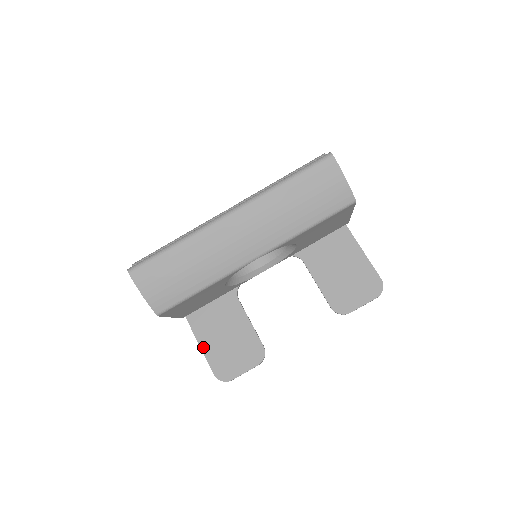
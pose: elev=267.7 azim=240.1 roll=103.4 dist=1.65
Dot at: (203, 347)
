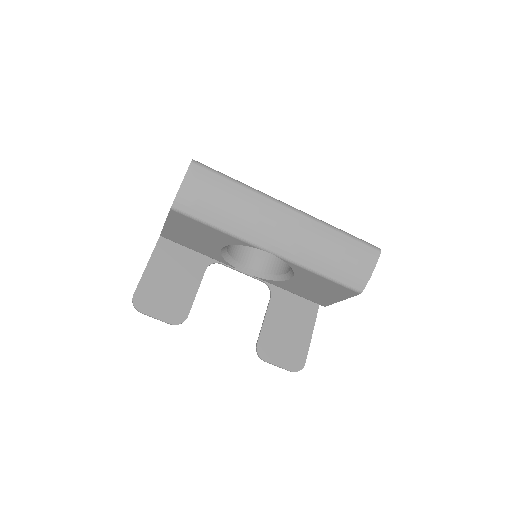
Dot at: (148, 270)
